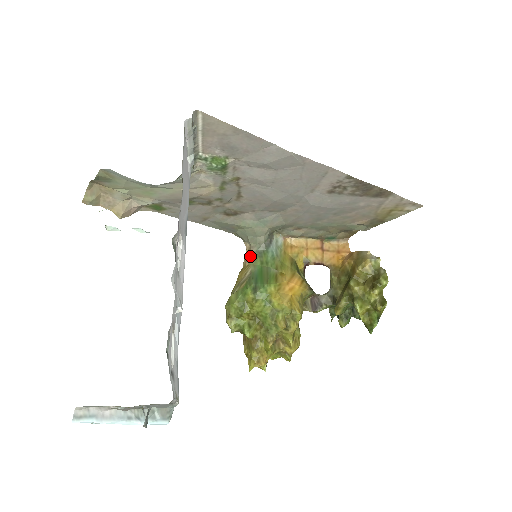
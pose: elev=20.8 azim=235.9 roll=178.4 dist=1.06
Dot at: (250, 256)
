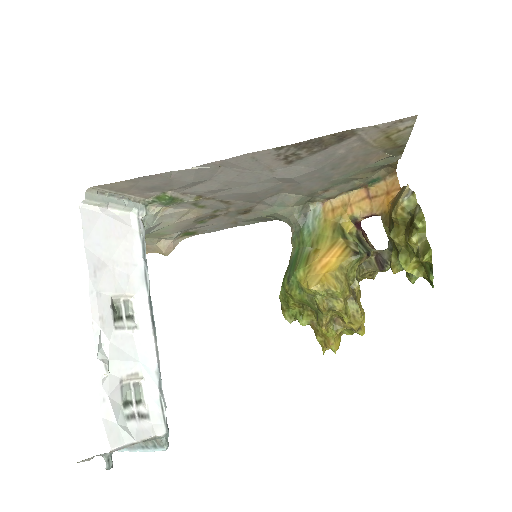
Dot at: (291, 239)
